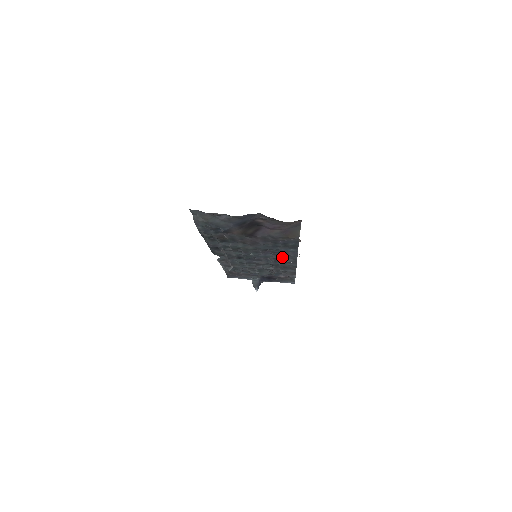
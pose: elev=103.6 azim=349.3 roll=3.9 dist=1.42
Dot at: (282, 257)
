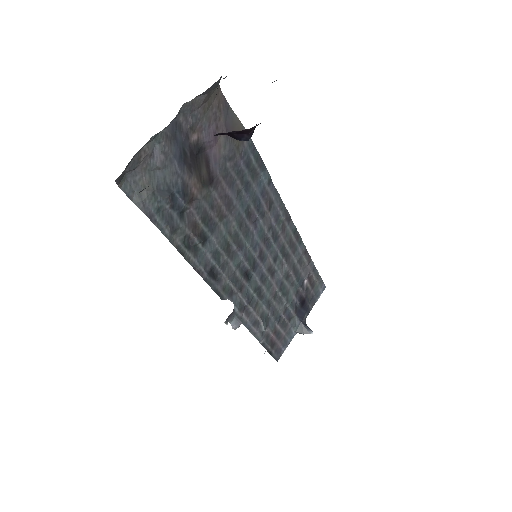
Dot at: (271, 215)
